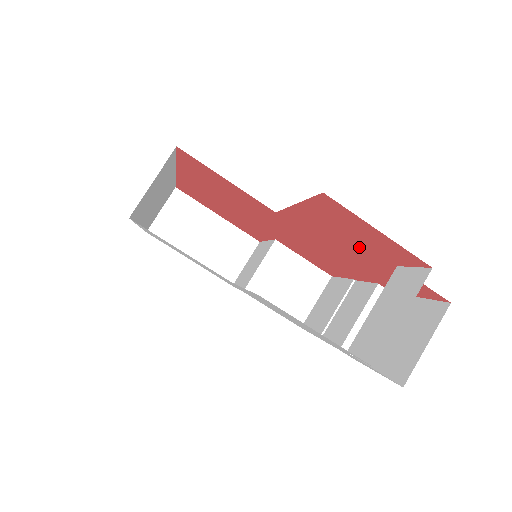
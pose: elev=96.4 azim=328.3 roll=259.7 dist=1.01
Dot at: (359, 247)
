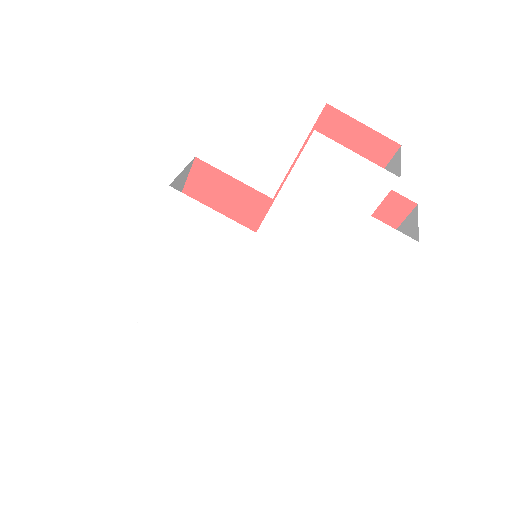
Dot at: occluded
